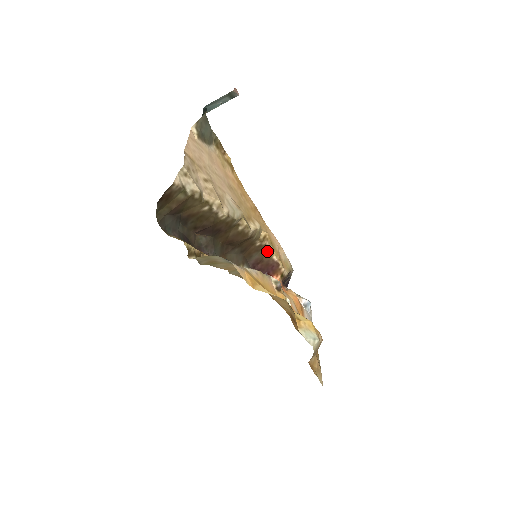
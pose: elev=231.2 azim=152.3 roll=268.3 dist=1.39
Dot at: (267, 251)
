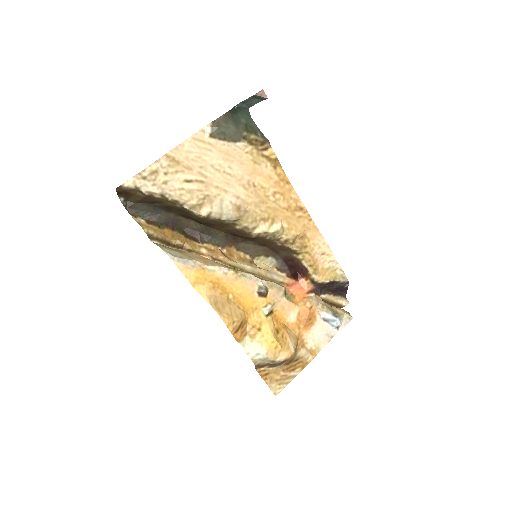
Dot at: (296, 253)
